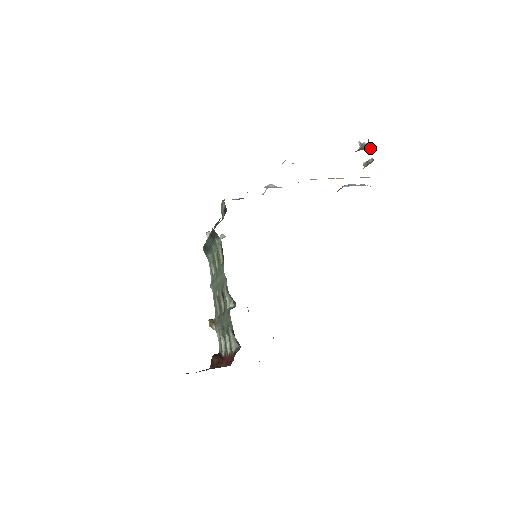
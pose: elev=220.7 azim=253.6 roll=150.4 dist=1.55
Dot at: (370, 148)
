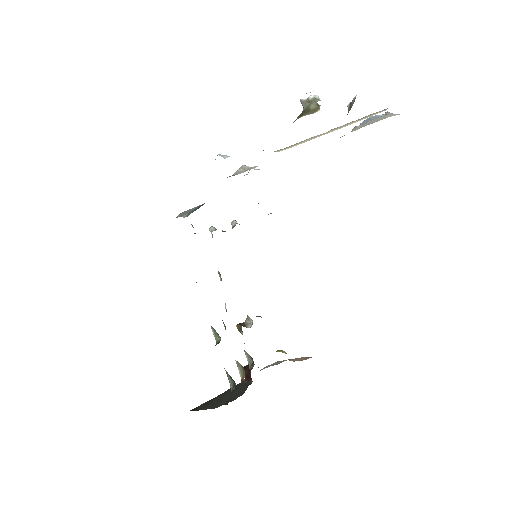
Dot at: (317, 106)
